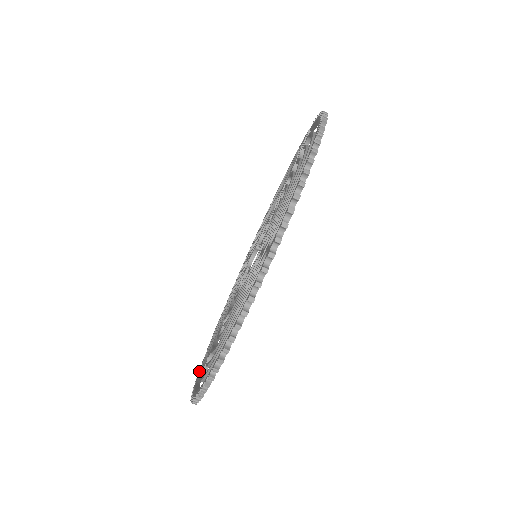
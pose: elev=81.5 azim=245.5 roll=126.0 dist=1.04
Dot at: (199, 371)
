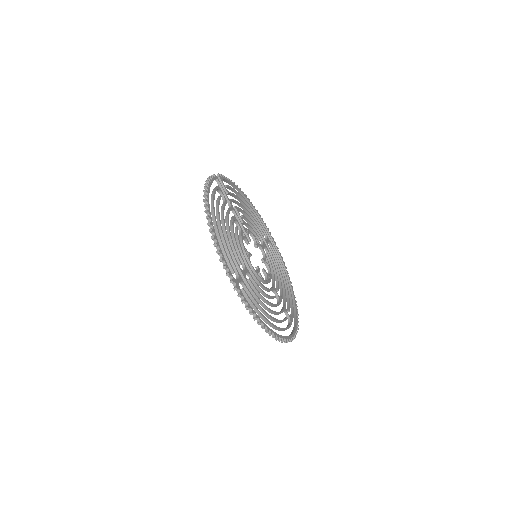
Dot at: (294, 316)
